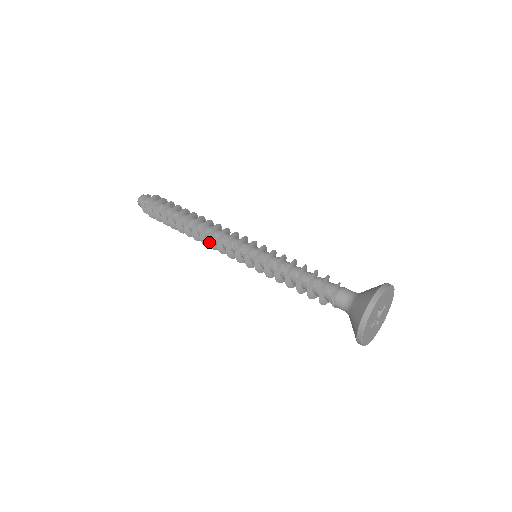
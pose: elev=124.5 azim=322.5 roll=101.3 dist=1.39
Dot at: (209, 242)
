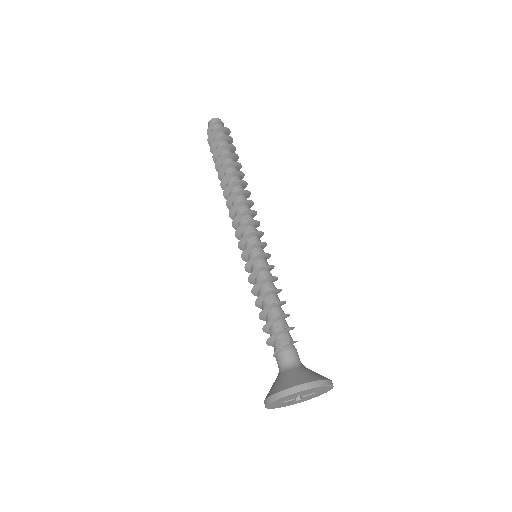
Dot at: (230, 211)
